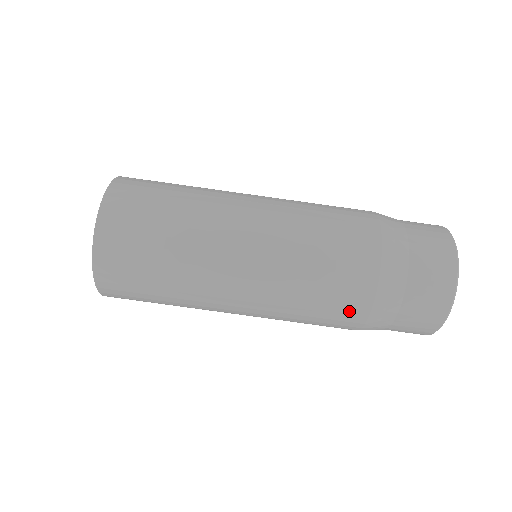
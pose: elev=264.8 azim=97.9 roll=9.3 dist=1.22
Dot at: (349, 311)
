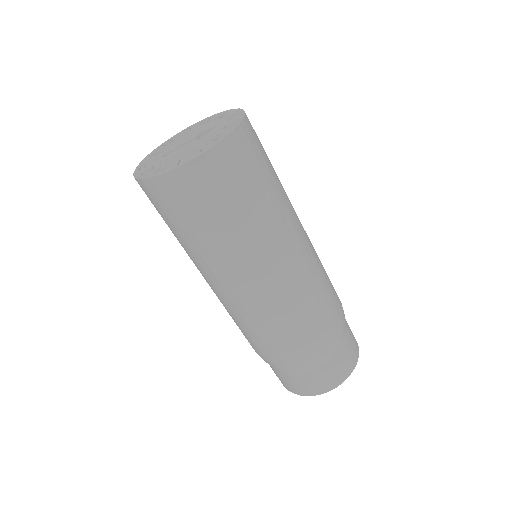
Dot at: (295, 347)
